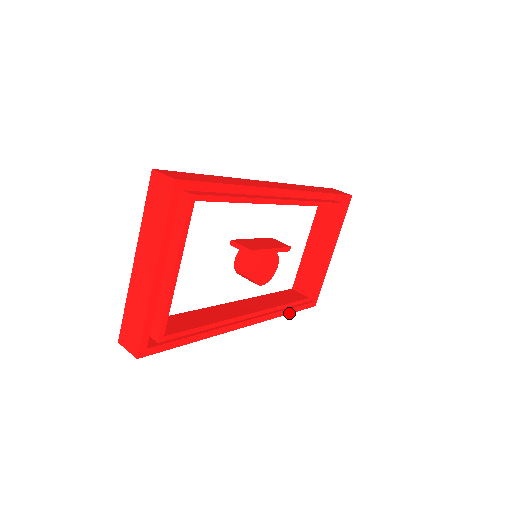
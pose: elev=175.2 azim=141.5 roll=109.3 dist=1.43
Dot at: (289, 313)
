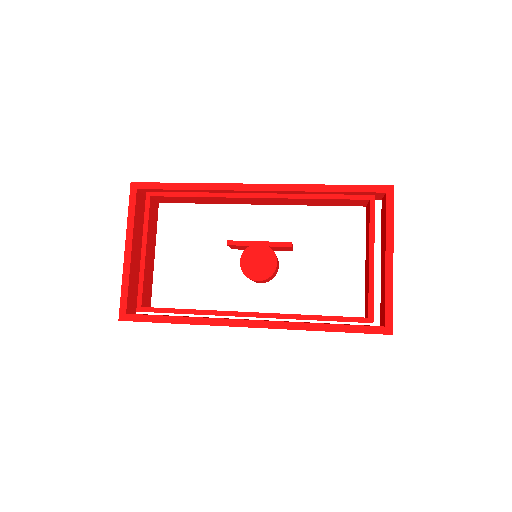
Dot at: (329, 331)
